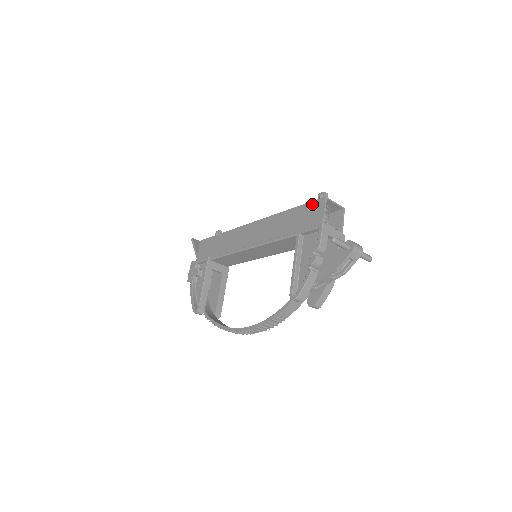
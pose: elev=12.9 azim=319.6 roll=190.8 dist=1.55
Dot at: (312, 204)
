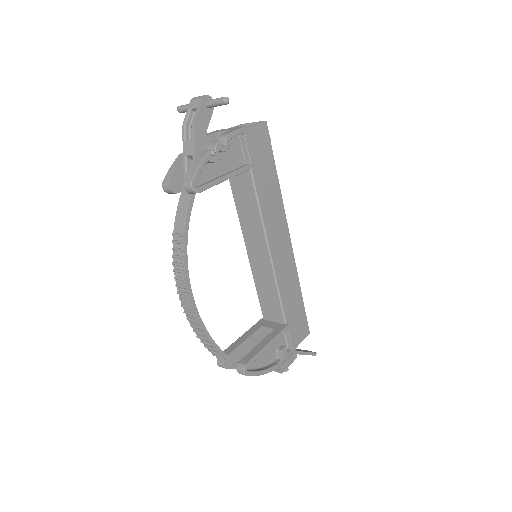
Dot at: occluded
